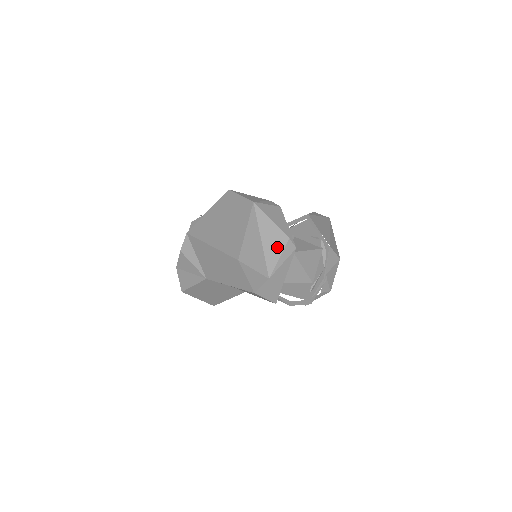
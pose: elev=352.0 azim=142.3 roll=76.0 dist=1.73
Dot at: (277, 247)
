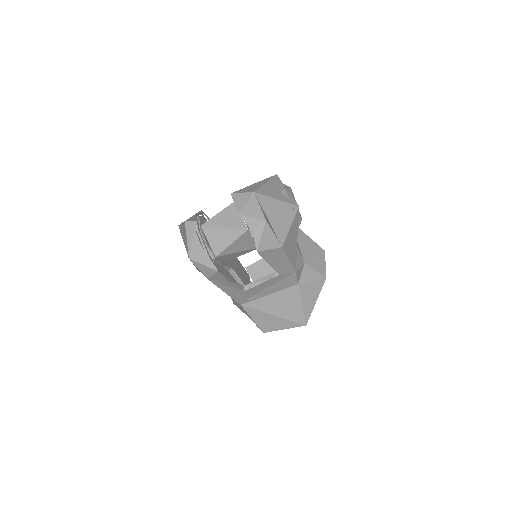
Dot at: (185, 234)
